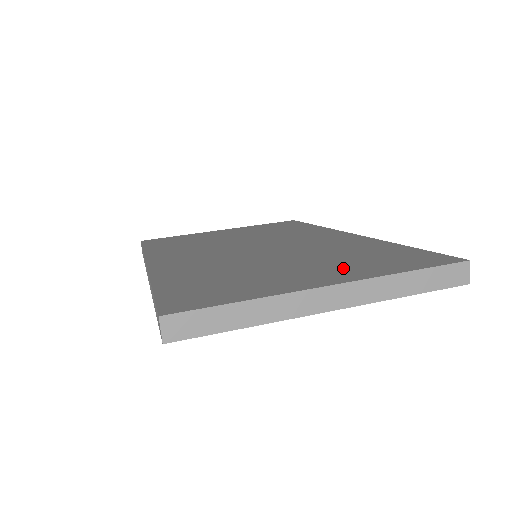
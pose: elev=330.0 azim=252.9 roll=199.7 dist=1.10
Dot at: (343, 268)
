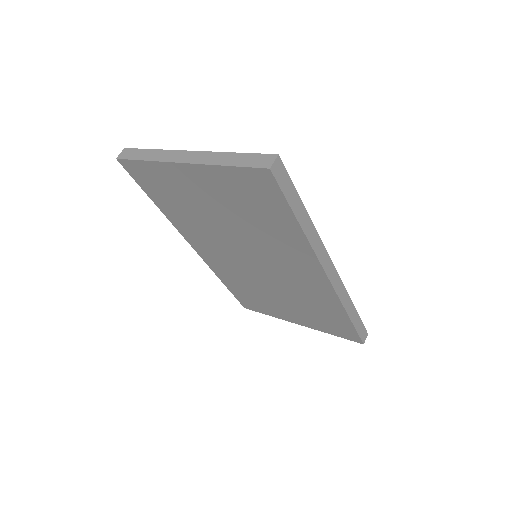
Dot at: occluded
